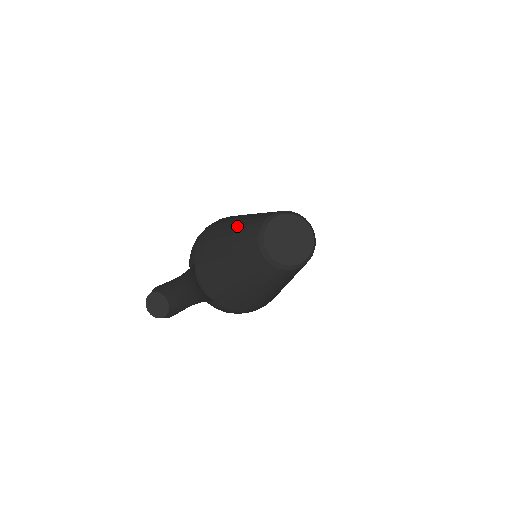
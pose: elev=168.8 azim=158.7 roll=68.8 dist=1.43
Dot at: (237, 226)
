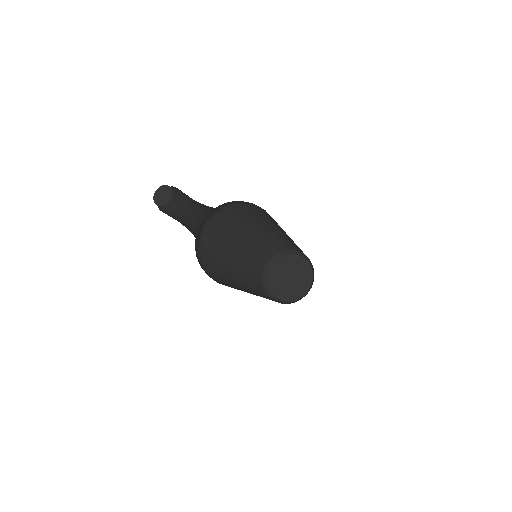
Dot at: (243, 243)
